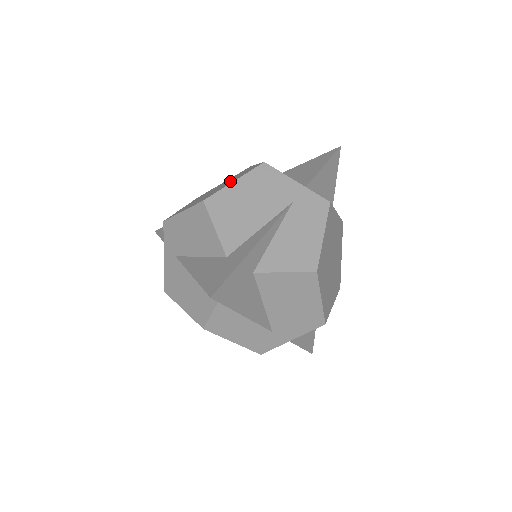
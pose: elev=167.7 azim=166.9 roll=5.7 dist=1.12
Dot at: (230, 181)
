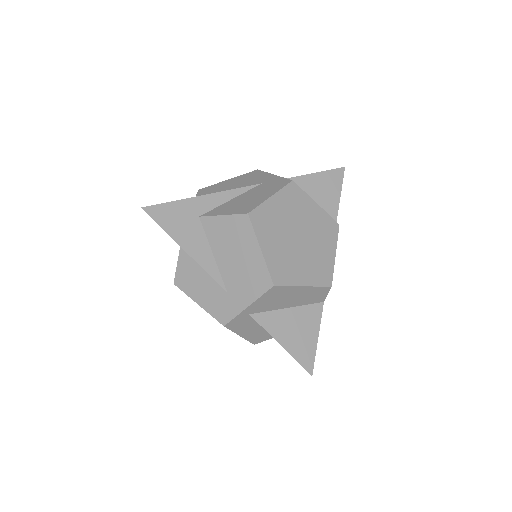
Dot at: occluded
